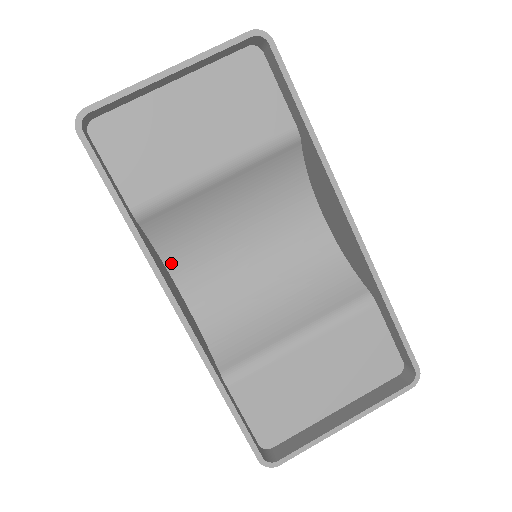
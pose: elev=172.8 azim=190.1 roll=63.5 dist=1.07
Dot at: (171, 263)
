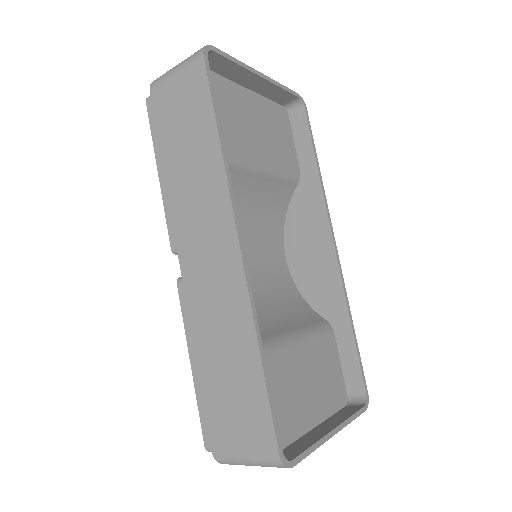
Dot at: occluded
